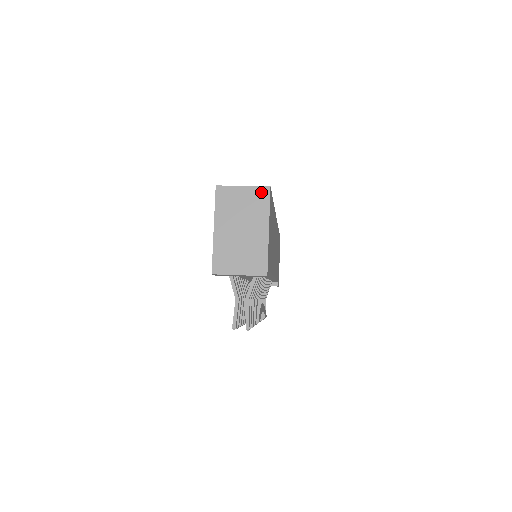
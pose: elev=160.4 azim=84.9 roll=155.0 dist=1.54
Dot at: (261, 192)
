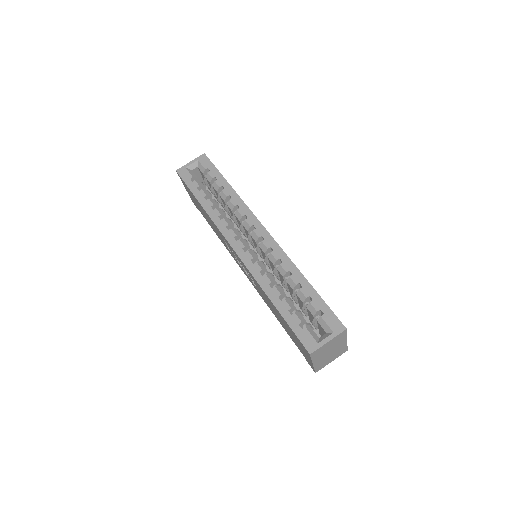
Dot at: (341, 335)
